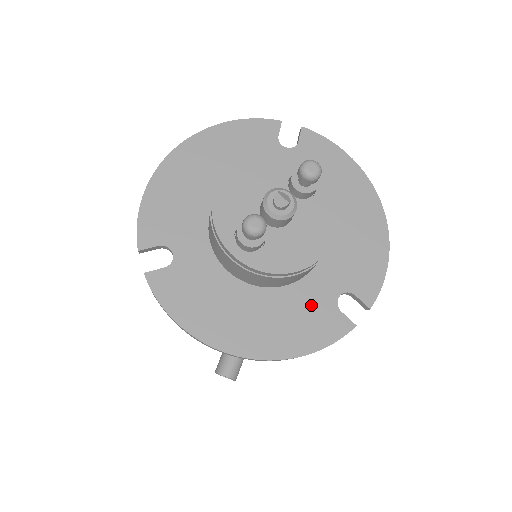
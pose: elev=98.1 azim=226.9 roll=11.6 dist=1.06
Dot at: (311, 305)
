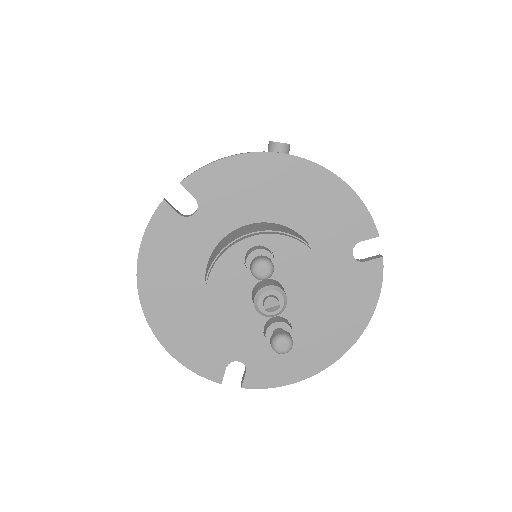
Dot at: (344, 282)
